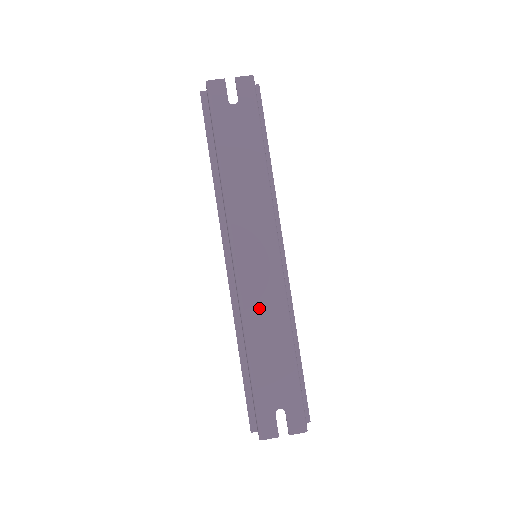
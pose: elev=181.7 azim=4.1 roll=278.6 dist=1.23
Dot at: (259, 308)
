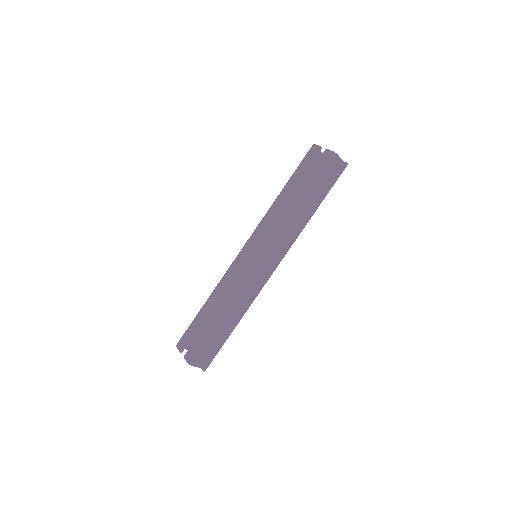
Dot at: (229, 281)
